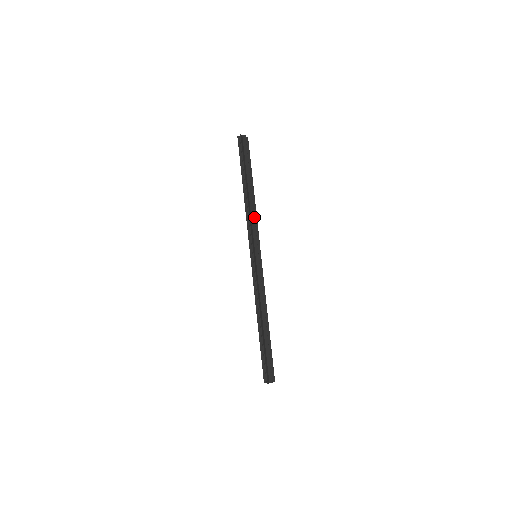
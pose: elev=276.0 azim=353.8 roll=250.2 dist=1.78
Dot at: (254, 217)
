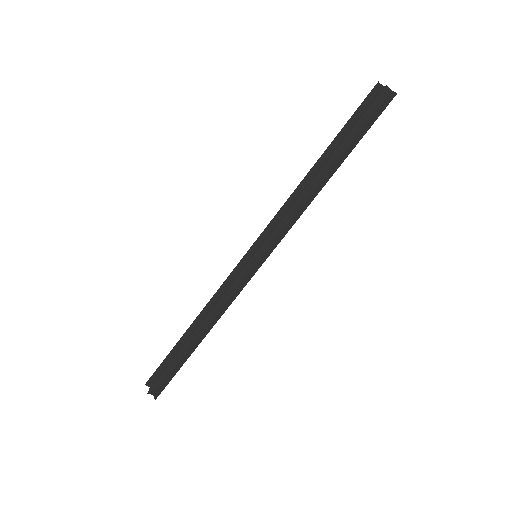
Dot at: occluded
